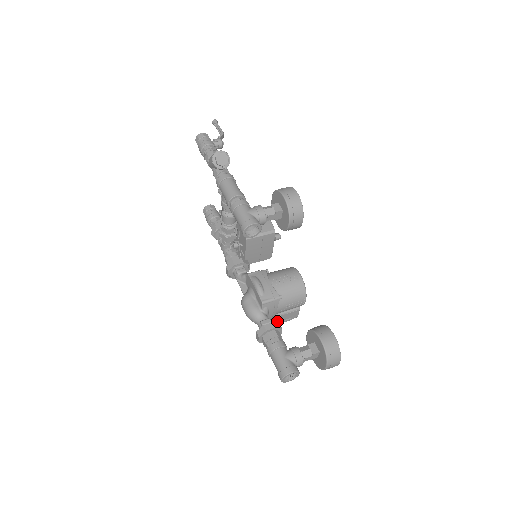
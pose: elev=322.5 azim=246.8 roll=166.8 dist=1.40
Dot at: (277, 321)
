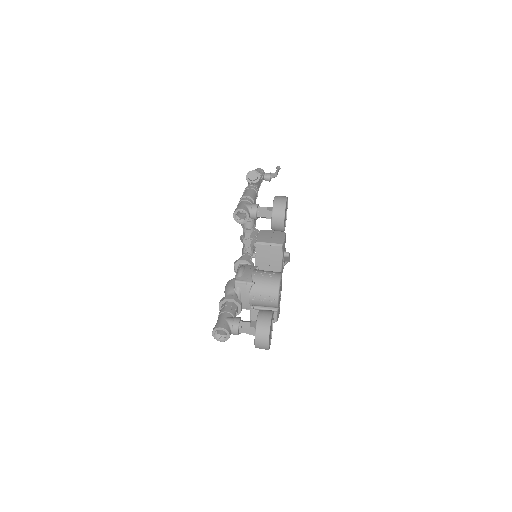
Dot at: (255, 316)
